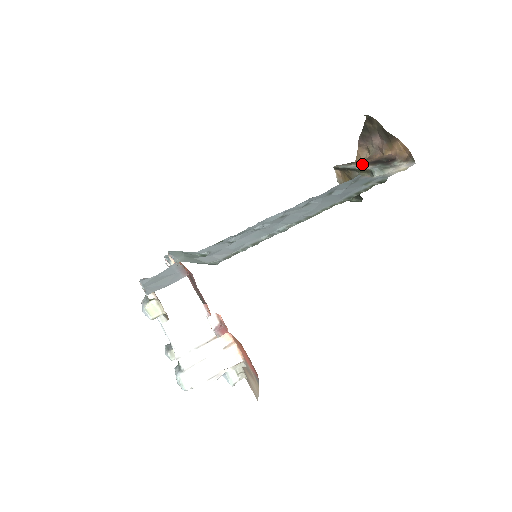
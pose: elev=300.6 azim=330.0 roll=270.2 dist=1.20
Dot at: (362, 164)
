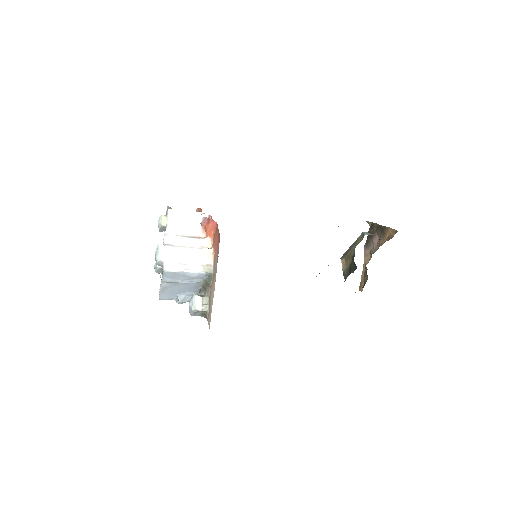
Dot at: occluded
